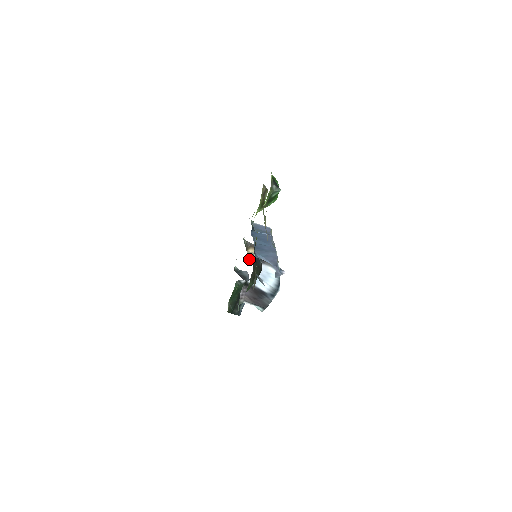
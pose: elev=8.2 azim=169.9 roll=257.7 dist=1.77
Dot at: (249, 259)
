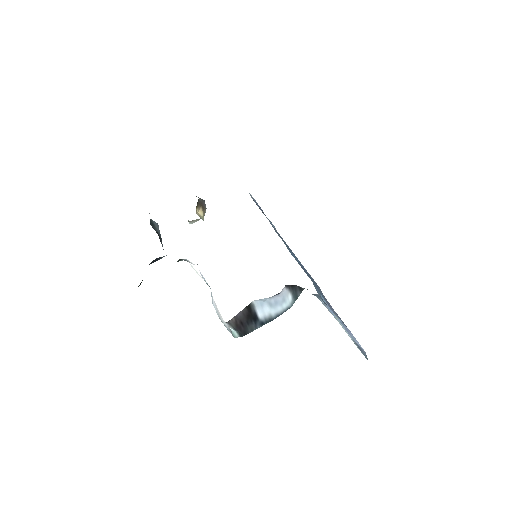
Dot at: (189, 221)
